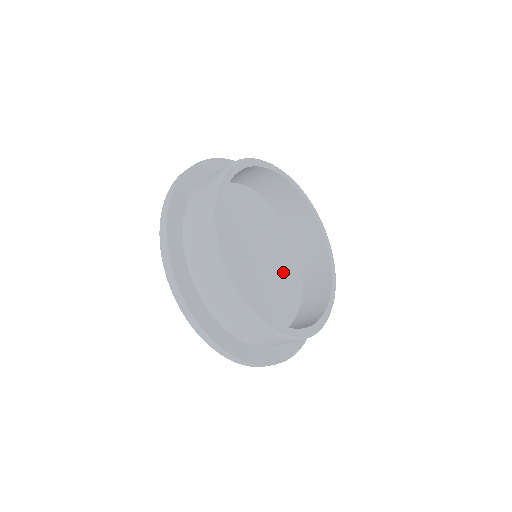
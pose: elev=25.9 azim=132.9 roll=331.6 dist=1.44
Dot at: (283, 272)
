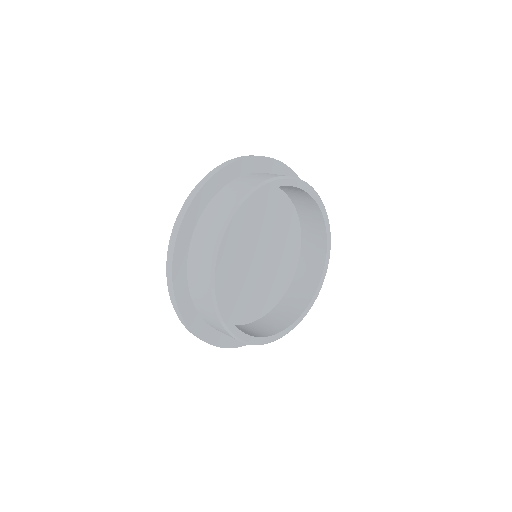
Dot at: (279, 266)
